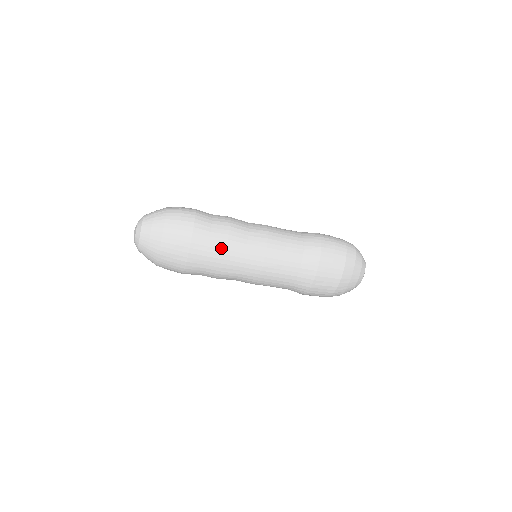
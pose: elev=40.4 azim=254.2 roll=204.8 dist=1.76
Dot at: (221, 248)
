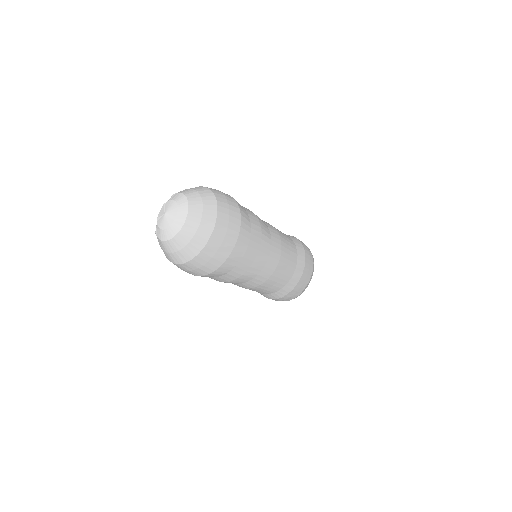
Dot at: (257, 242)
